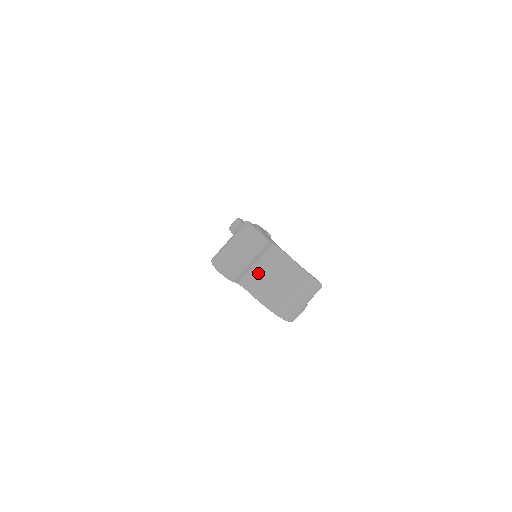
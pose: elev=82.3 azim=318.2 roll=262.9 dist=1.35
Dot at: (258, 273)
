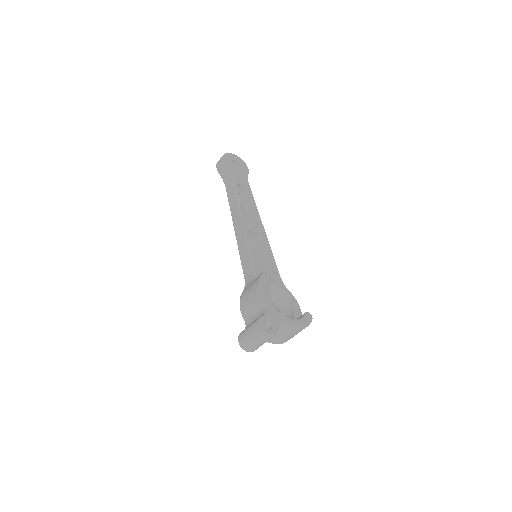
Dot at: occluded
